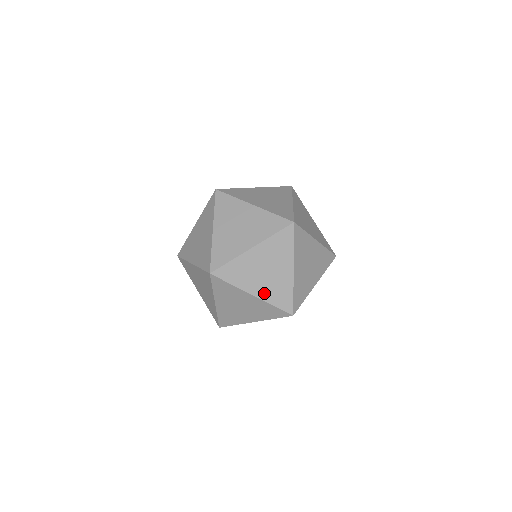
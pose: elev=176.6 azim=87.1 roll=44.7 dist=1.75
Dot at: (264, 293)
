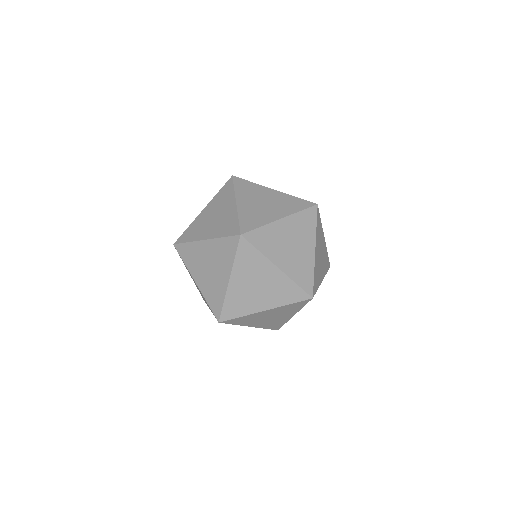
Dot at: (203, 286)
